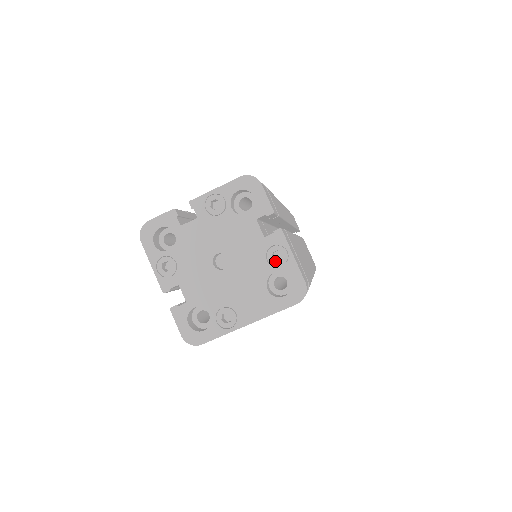
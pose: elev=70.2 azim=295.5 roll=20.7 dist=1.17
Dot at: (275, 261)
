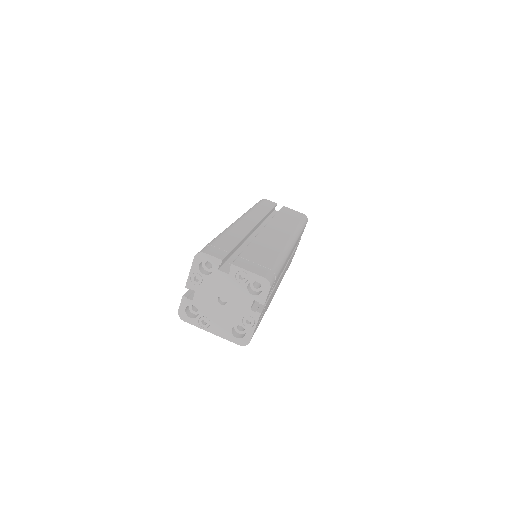
Dot at: (246, 322)
